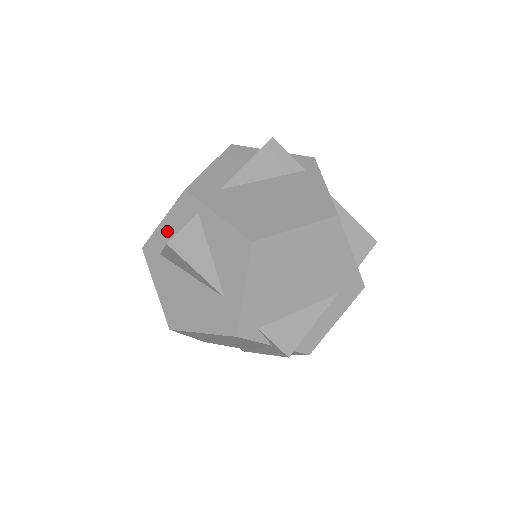
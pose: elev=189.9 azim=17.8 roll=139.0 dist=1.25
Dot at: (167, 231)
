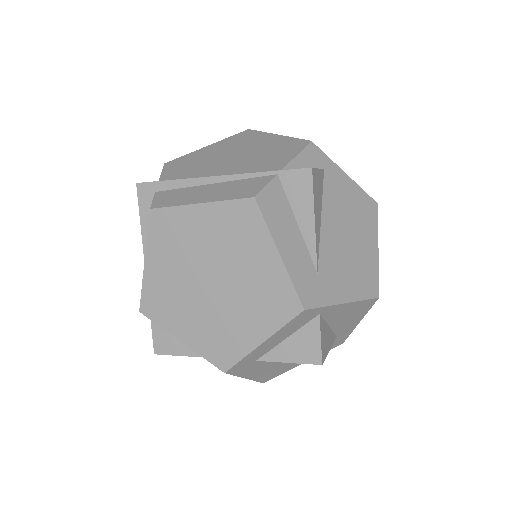
Dot at: (270, 345)
